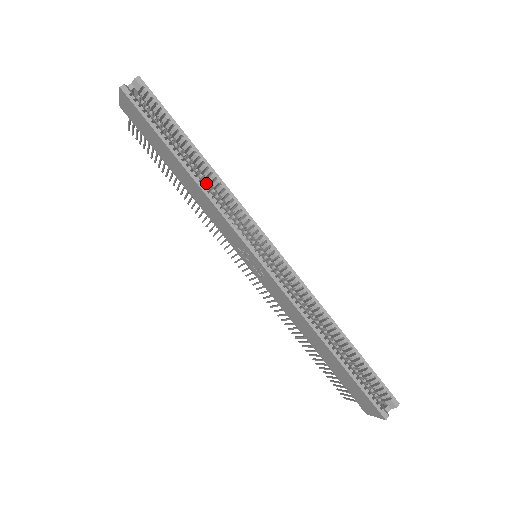
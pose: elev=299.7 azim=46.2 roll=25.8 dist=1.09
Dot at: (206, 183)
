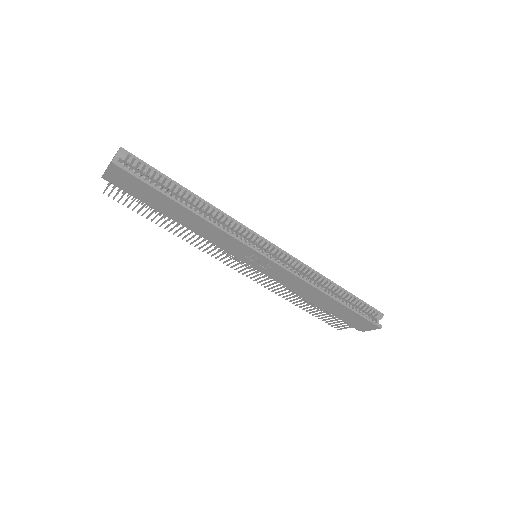
Dot at: occluded
